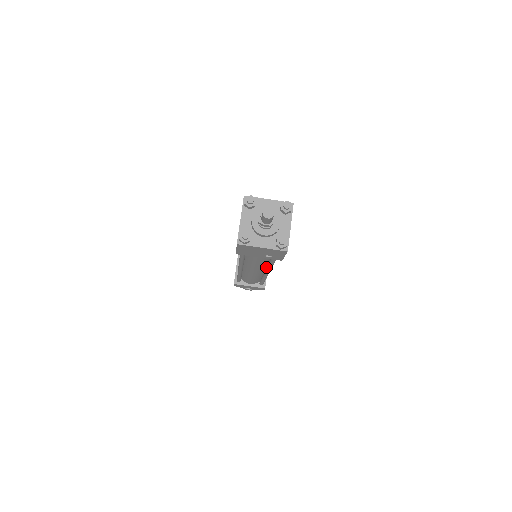
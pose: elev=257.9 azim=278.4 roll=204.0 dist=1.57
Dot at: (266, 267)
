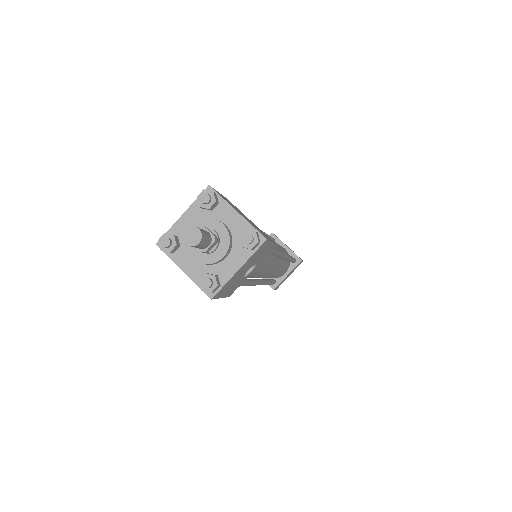
Dot at: (257, 277)
